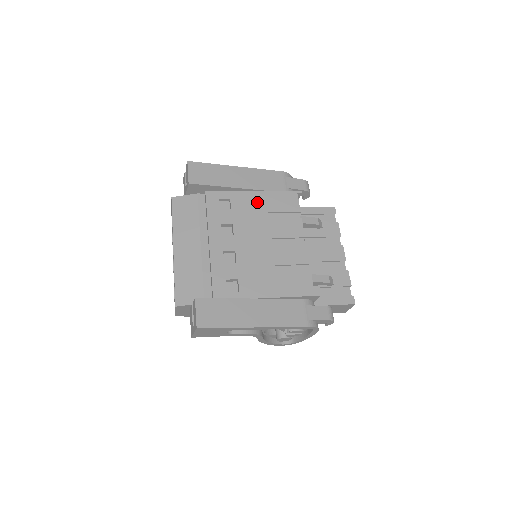
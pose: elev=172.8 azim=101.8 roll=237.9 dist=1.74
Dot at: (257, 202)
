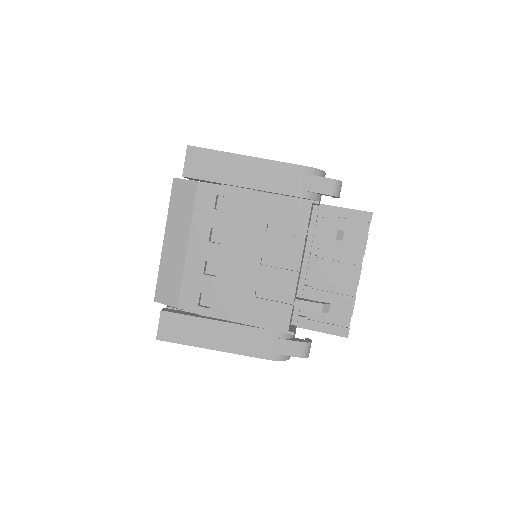
Dot at: (259, 207)
